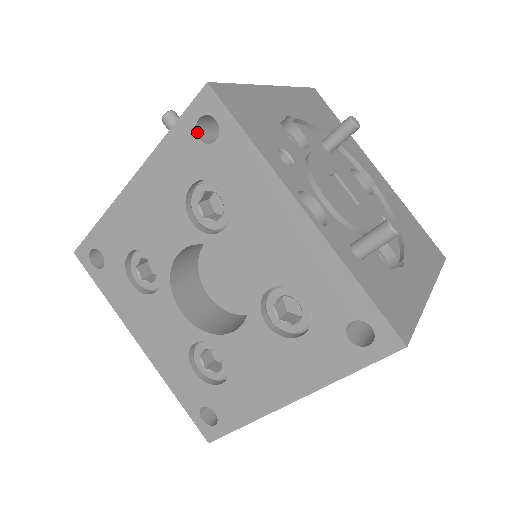
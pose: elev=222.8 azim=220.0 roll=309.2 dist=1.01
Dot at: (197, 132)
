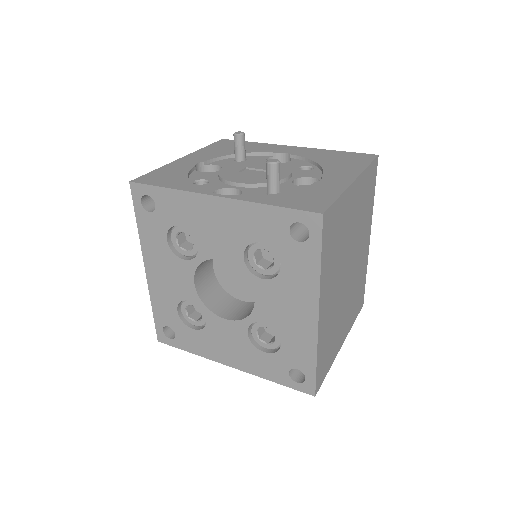
Dot at: (146, 210)
